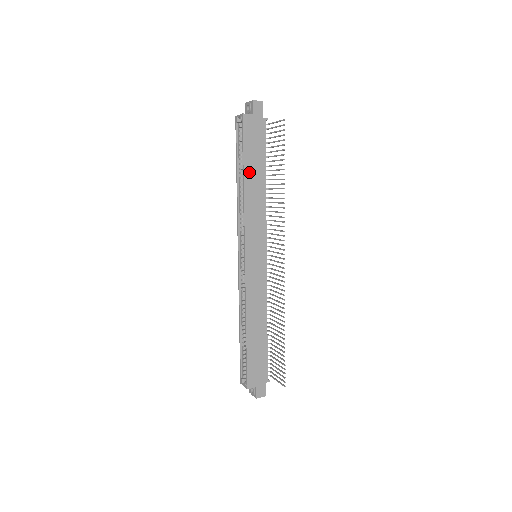
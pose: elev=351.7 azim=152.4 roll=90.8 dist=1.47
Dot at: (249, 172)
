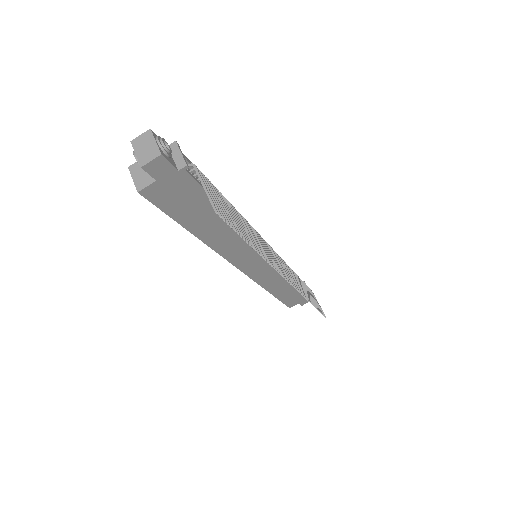
Dot at: (199, 227)
